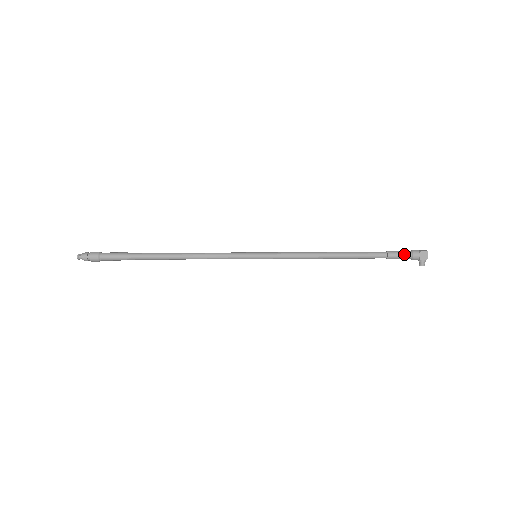
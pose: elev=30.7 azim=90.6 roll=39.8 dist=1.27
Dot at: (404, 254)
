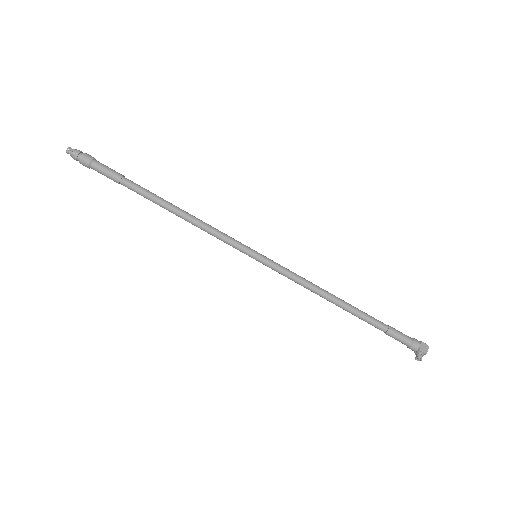
Dot at: (405, 335)
